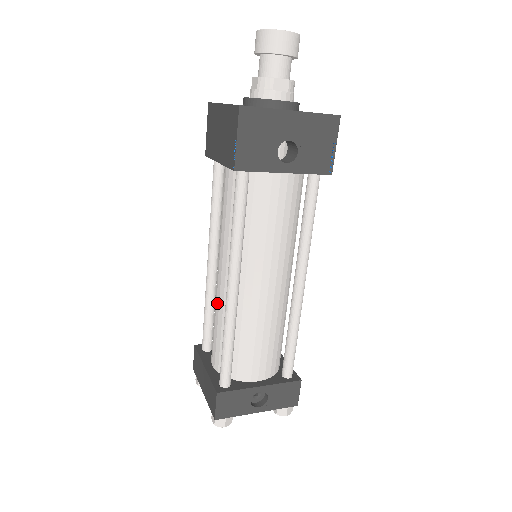
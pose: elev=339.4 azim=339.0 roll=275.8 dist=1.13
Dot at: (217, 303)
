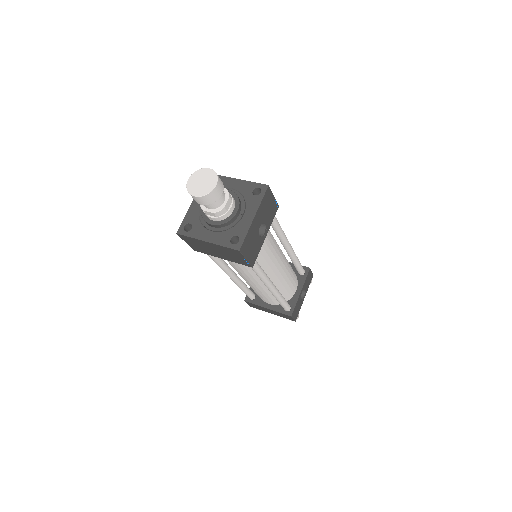
Dot at: (257, 290)
